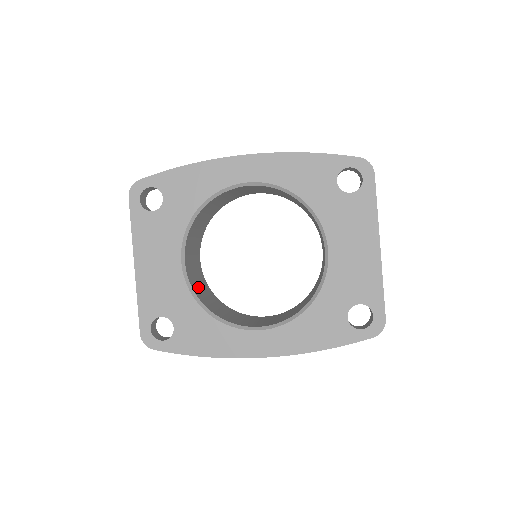
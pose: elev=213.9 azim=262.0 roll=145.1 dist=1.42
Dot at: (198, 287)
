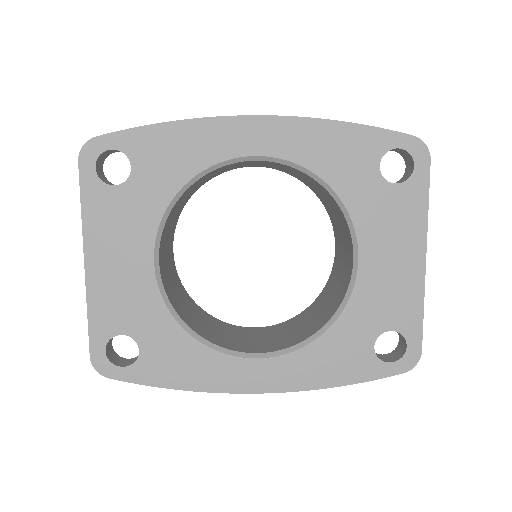
Dot at: (173, 292)
